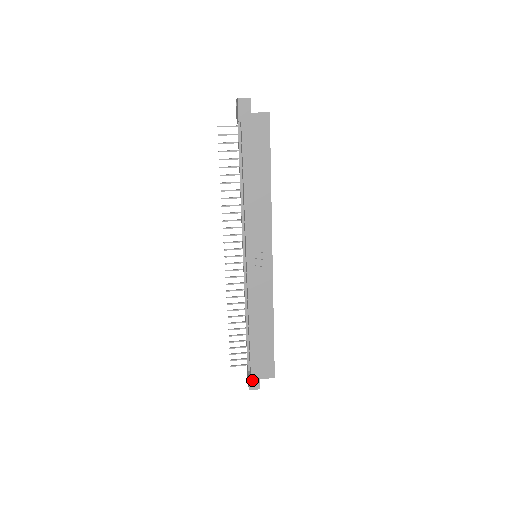
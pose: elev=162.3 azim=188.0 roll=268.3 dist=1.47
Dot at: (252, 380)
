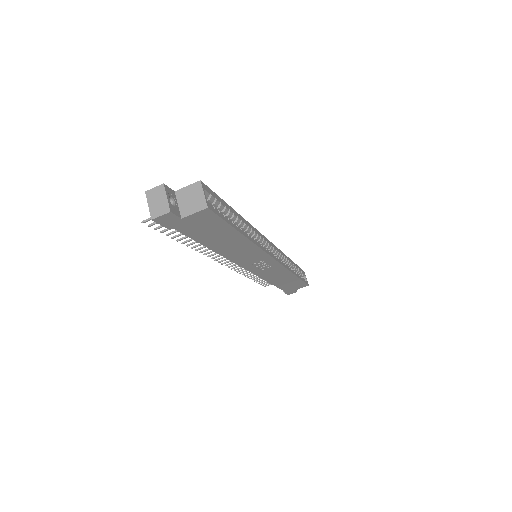
Dot at: (288, 293)
